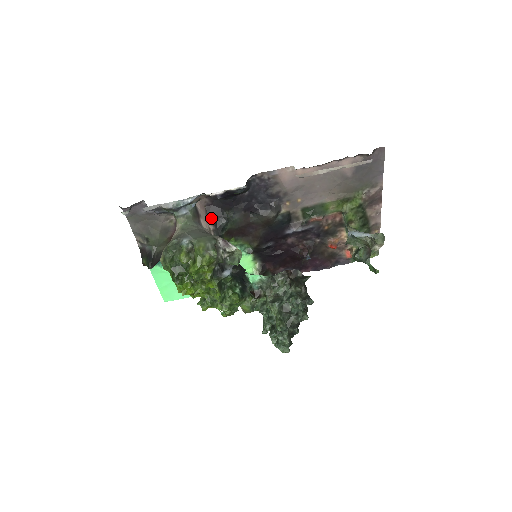
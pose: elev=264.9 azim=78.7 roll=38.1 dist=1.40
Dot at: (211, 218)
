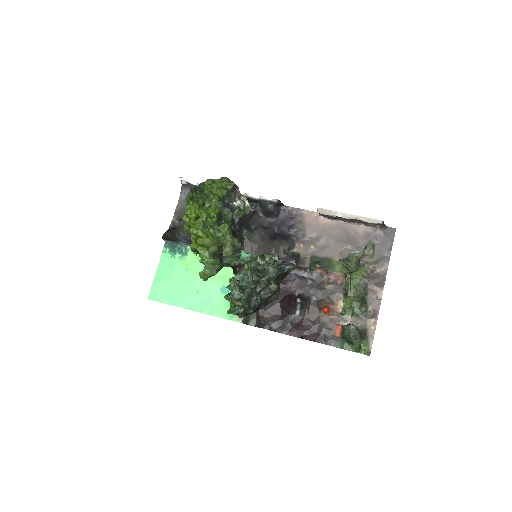
Dot at: (238, 222)
